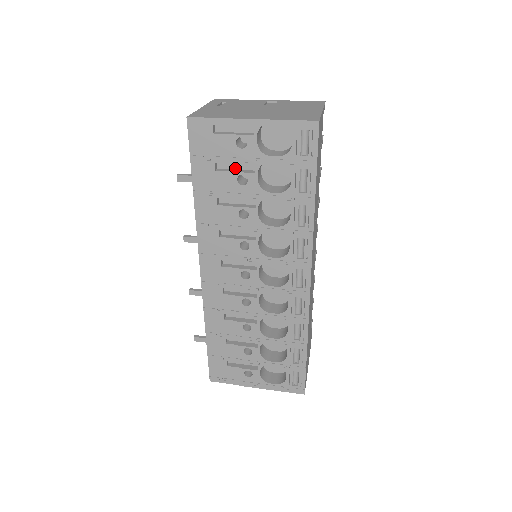
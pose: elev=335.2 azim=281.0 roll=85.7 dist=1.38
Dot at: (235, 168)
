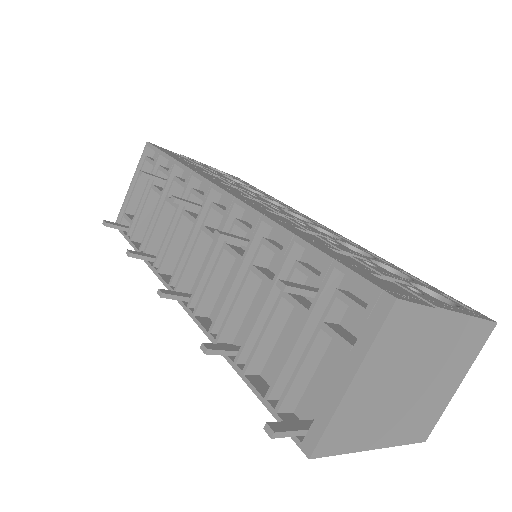
Dot at: occluded
